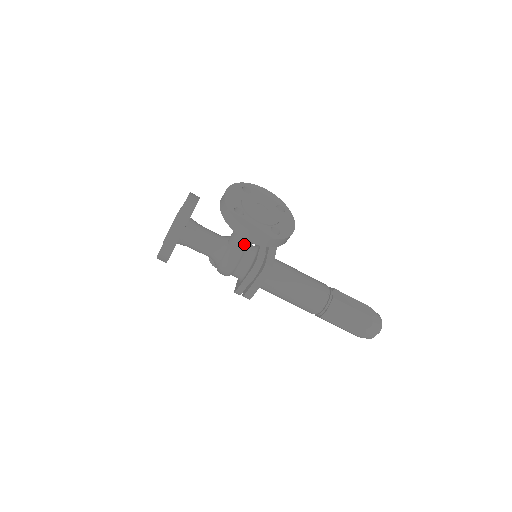
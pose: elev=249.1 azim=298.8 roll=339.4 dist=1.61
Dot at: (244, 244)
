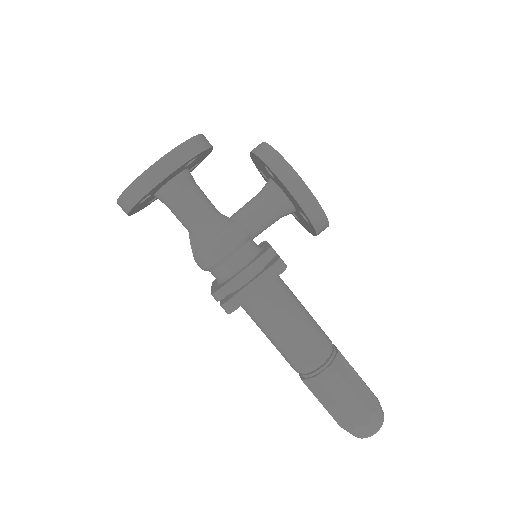
Dot at: (257, 222)
